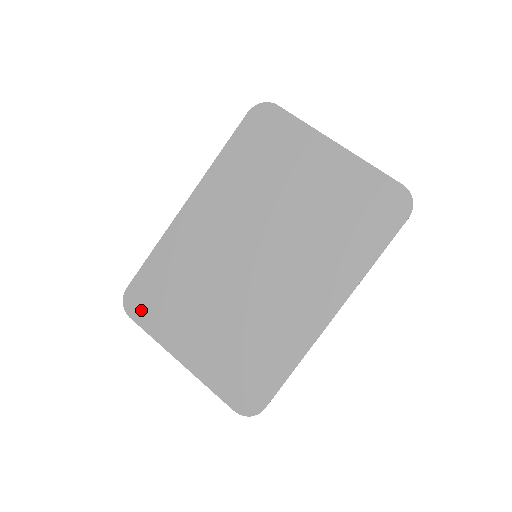
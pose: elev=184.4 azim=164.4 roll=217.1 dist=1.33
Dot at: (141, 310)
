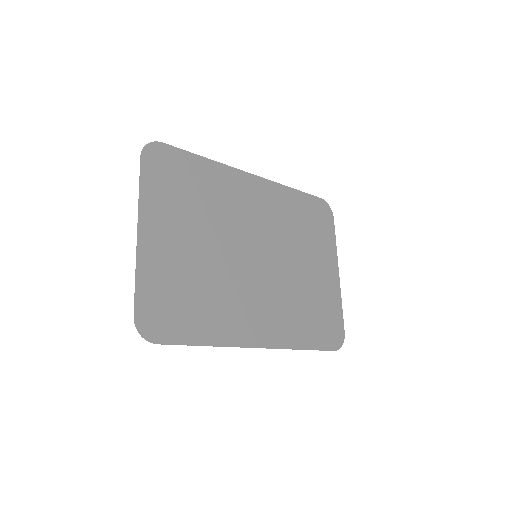
Dot at: (155, 167)
